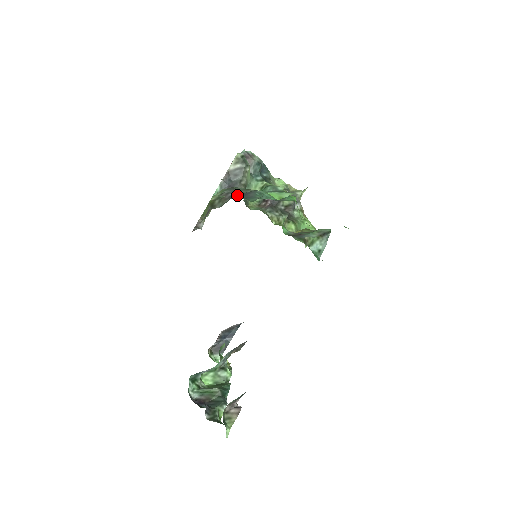
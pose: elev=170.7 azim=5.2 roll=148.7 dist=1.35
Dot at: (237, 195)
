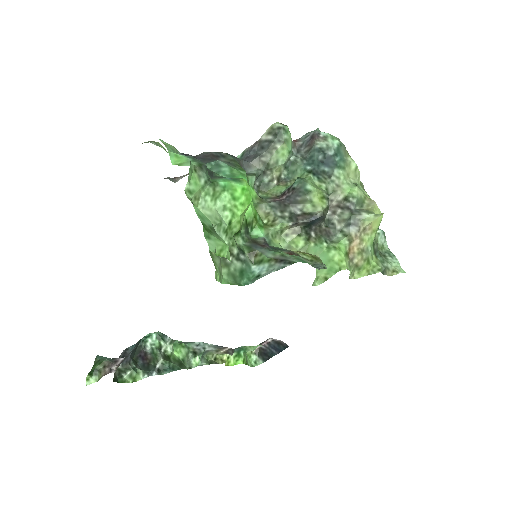
Dot at: (202, 157)
